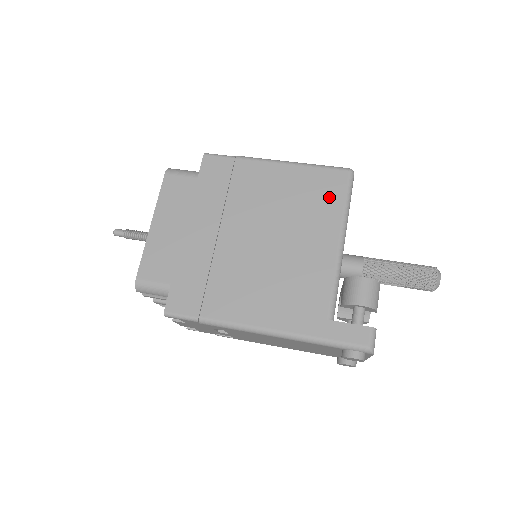
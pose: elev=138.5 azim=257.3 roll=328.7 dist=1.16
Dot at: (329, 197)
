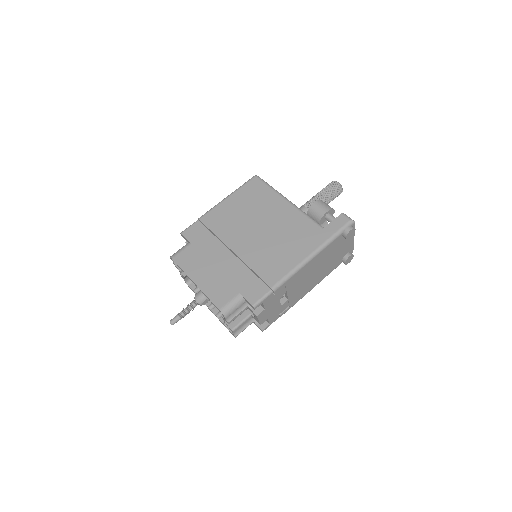
Dot at: (261, 192)
